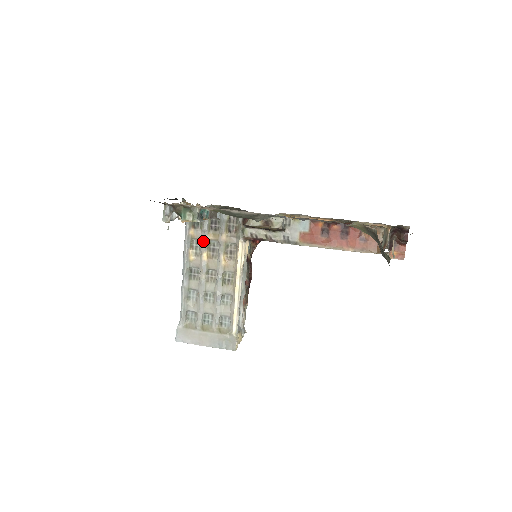
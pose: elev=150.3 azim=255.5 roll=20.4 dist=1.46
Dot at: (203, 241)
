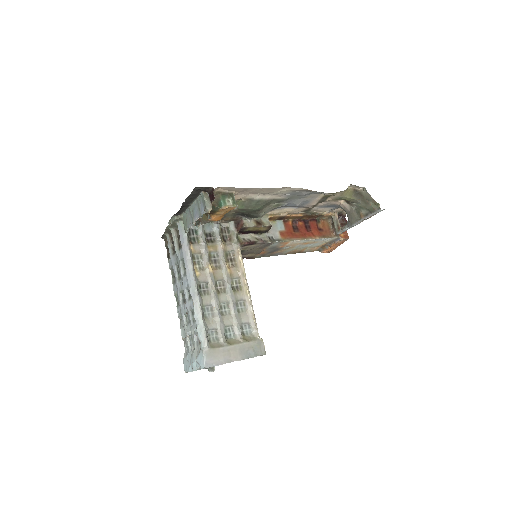
Dot at: (205, 253)
